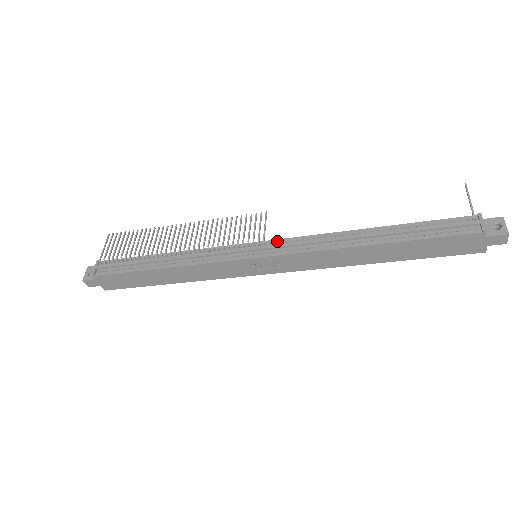
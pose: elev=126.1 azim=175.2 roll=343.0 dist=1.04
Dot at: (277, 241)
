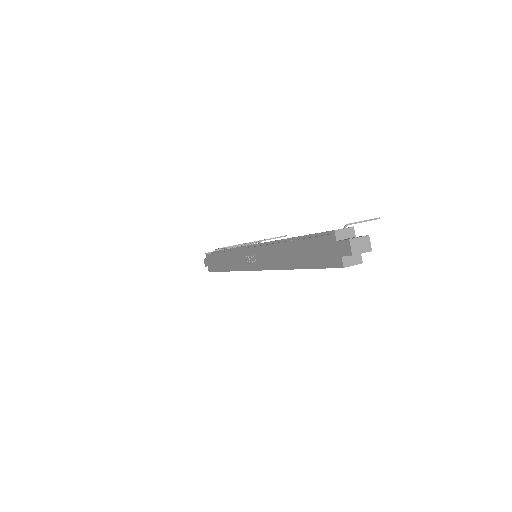
Dot at: occluded
